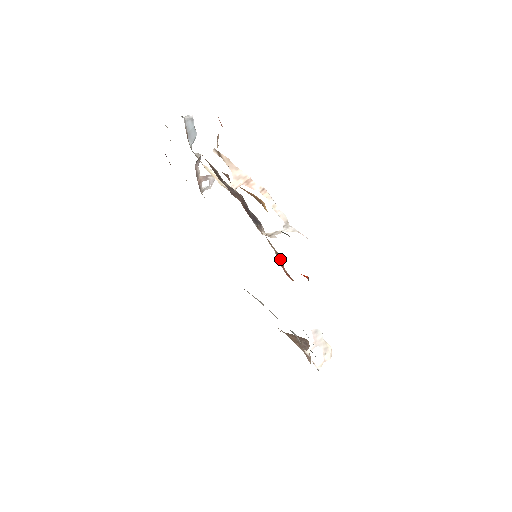
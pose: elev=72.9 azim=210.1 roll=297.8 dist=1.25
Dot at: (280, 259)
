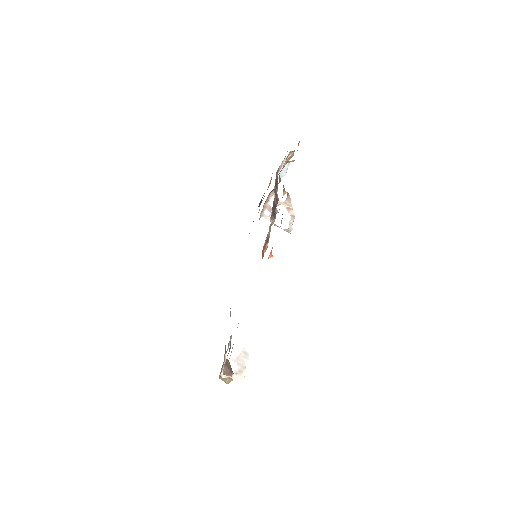
Dot at: (267, 243)
